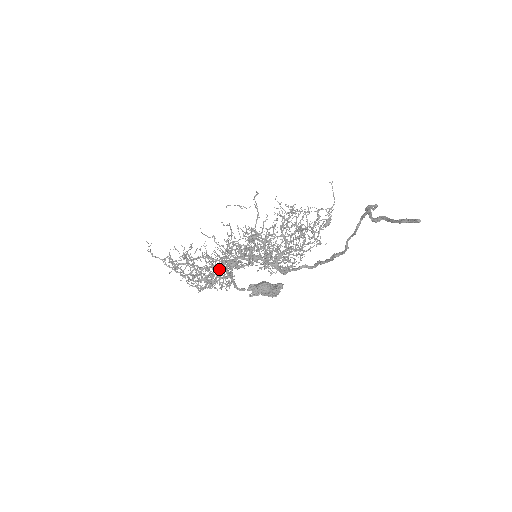
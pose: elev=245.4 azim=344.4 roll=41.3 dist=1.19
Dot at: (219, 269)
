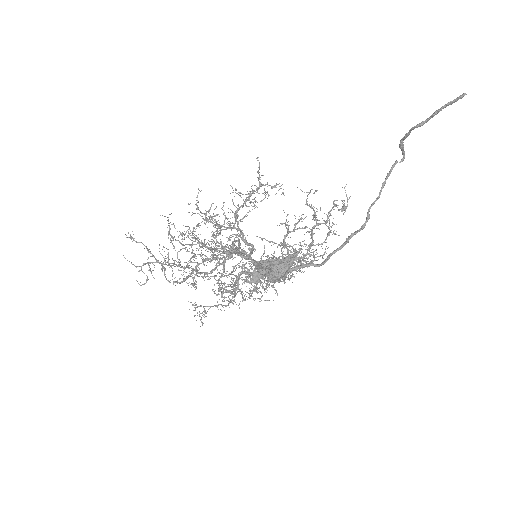
Dot at: (219, 245)
